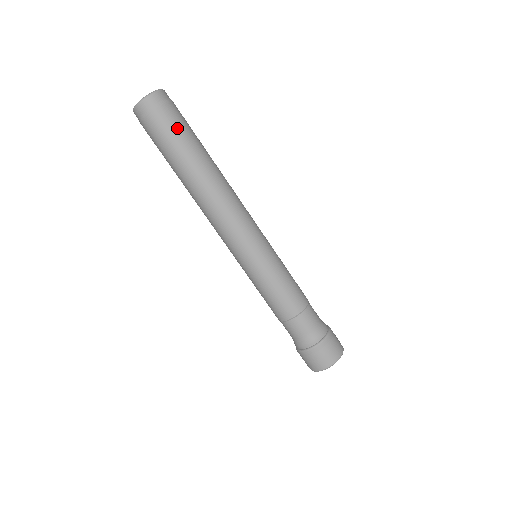
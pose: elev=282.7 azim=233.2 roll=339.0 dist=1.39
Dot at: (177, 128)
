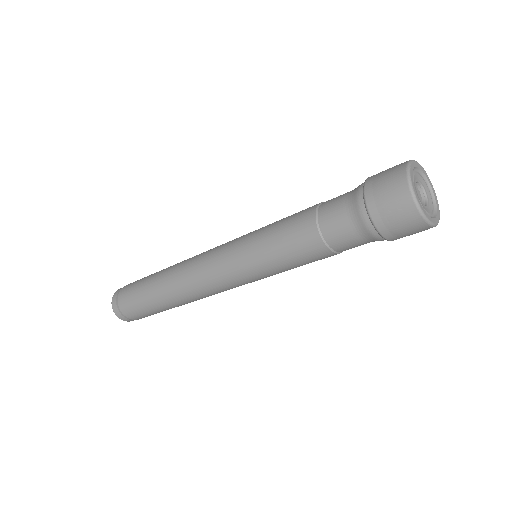
Dot at: occluded
